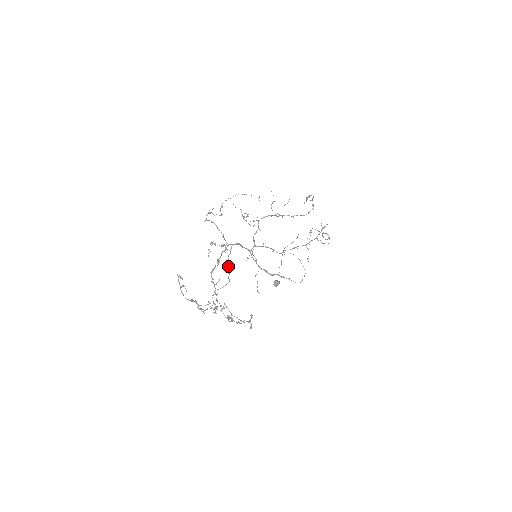
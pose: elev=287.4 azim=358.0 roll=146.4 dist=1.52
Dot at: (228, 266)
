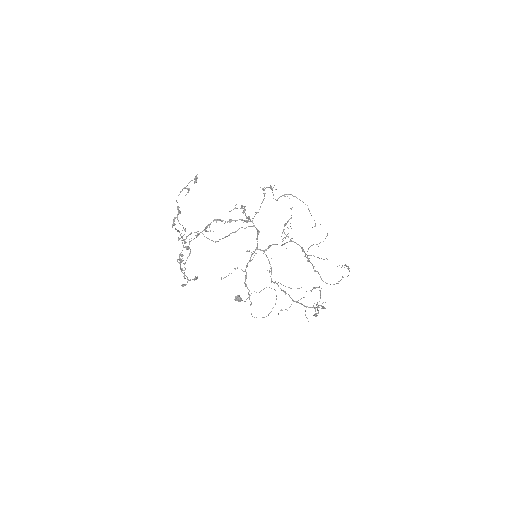
Dot at: (231, 233)
